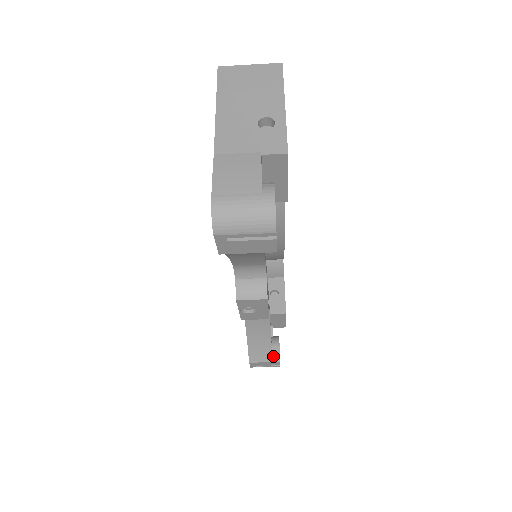
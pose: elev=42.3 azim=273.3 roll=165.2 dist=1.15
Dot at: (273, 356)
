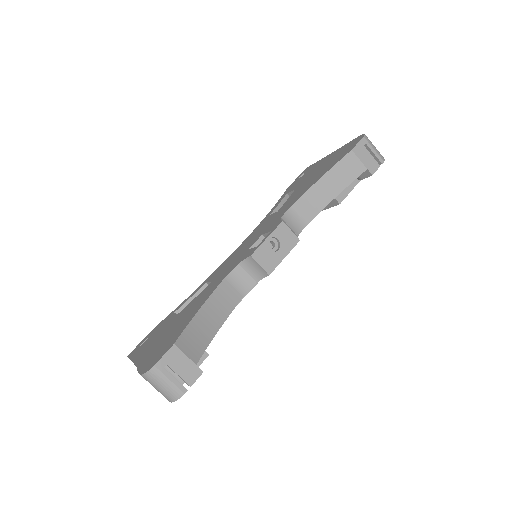
Dot at: (195, 365)
